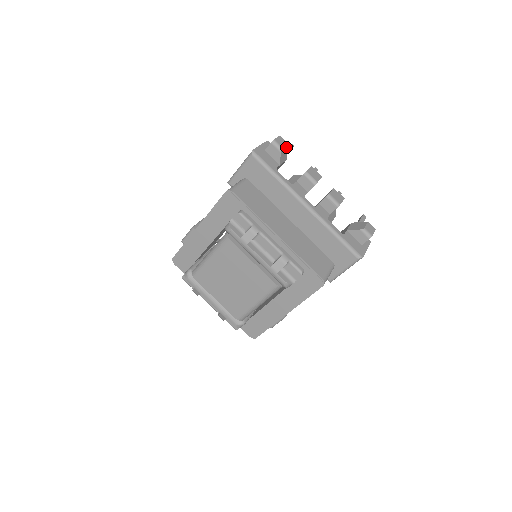
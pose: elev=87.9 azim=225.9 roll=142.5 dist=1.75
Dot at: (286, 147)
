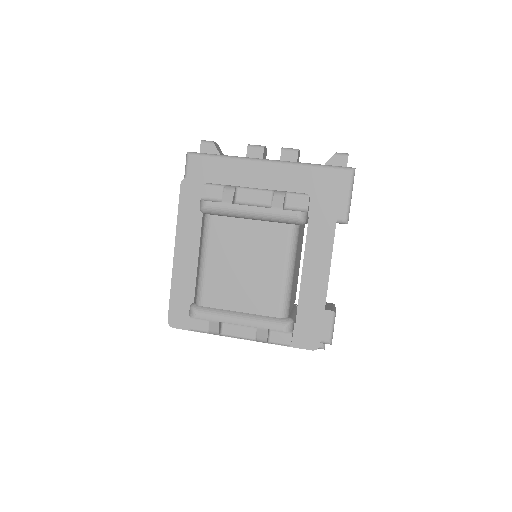
Dot at: (218, 146)
